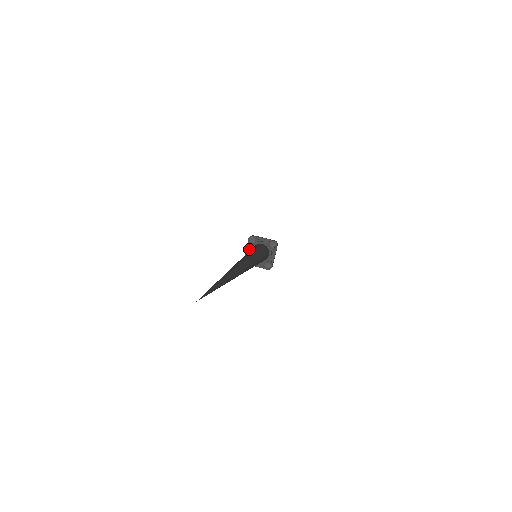
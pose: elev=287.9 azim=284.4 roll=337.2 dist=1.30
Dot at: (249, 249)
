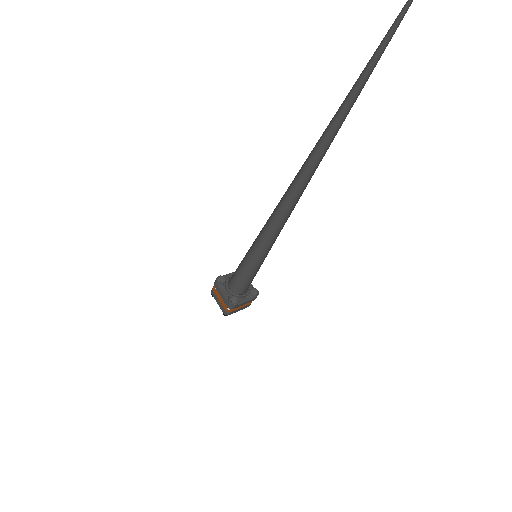
Dot at: (233, 273)
